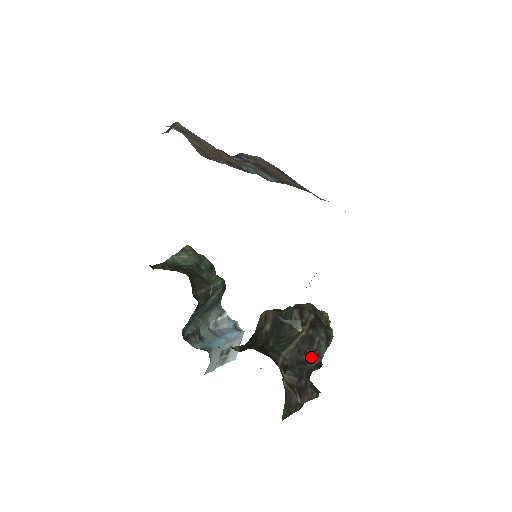
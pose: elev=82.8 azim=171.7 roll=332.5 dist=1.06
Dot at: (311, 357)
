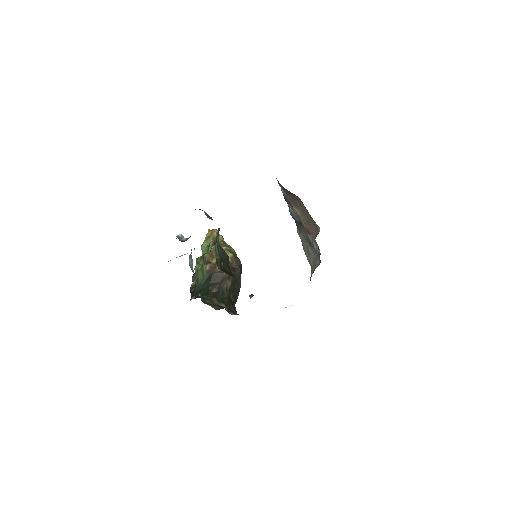
Dot at: occluded
